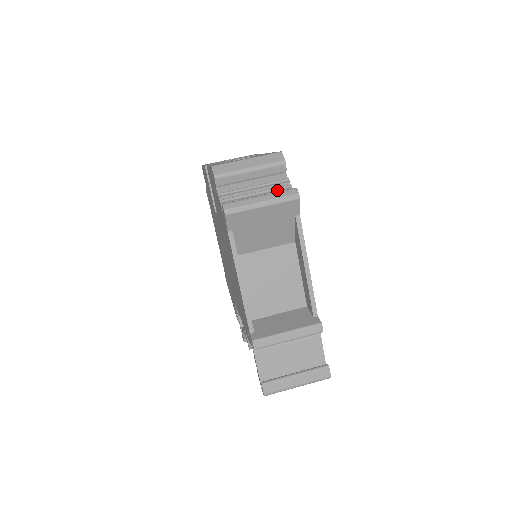
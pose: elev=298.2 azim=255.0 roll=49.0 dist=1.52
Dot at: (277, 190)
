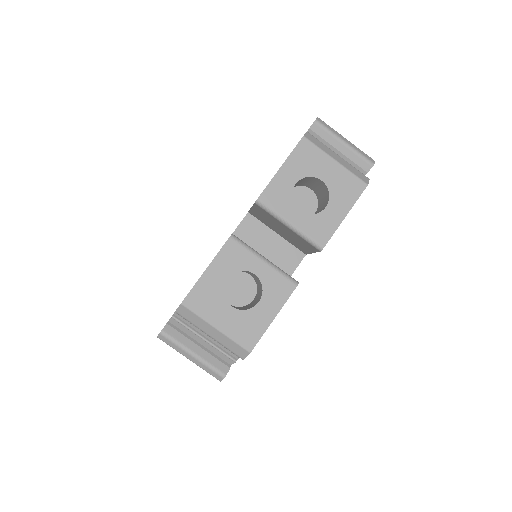
Dot at: (222, 352)
